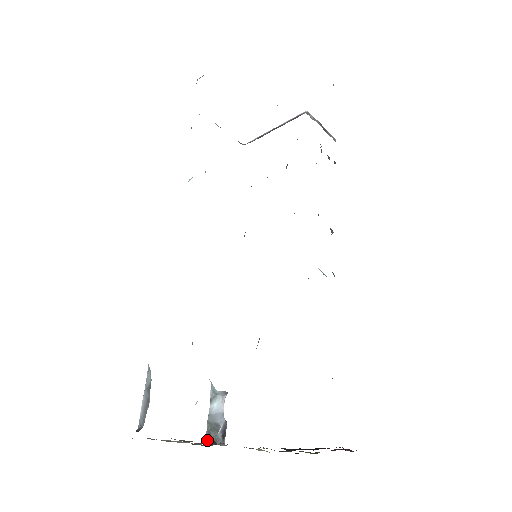
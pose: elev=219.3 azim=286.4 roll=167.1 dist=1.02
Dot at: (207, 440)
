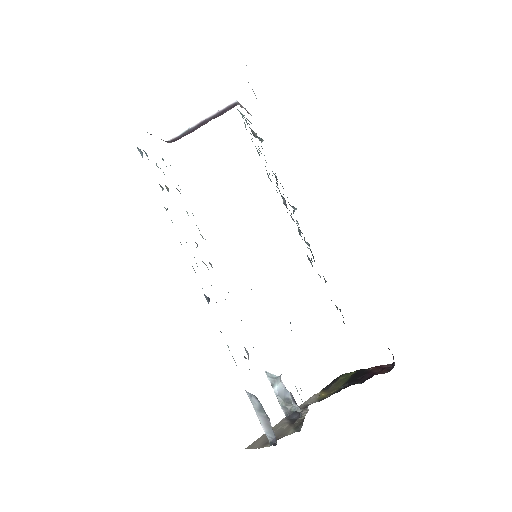
Dot at: (287, 414)
